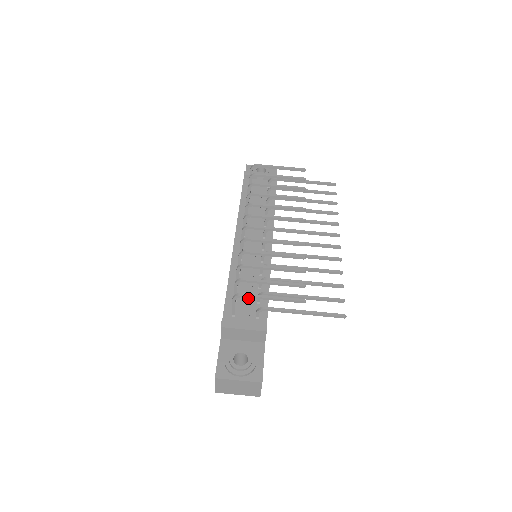
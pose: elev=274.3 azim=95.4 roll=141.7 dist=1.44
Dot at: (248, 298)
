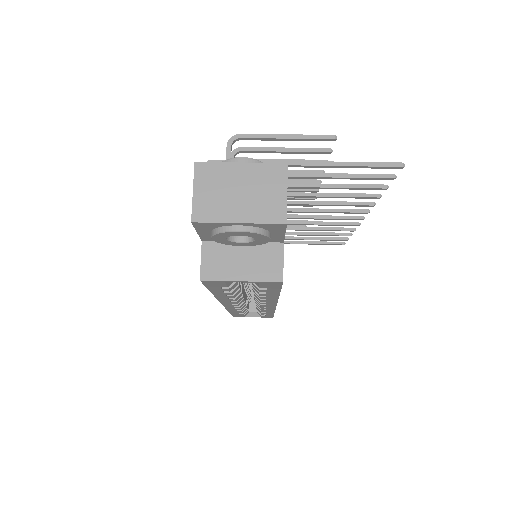
Dot at: occluded
